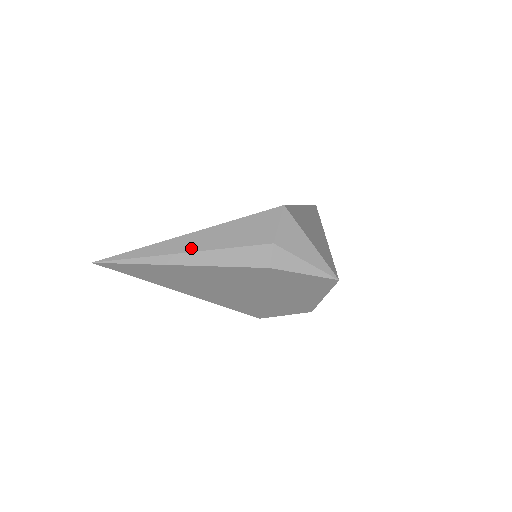
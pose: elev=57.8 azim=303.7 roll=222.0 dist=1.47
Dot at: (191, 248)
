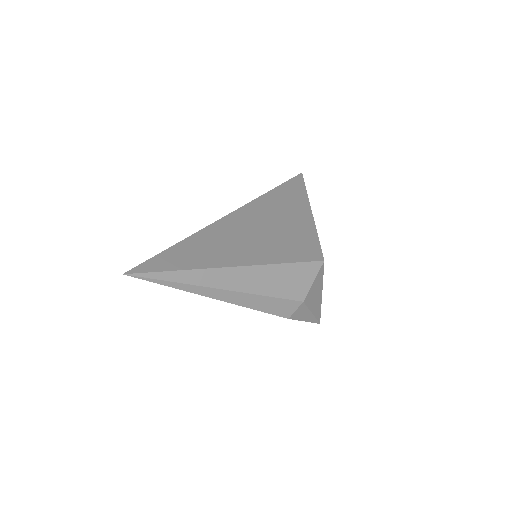
Dot at: (235, 286)
